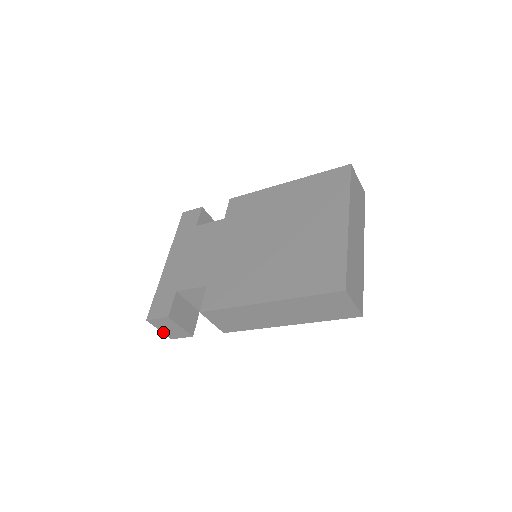
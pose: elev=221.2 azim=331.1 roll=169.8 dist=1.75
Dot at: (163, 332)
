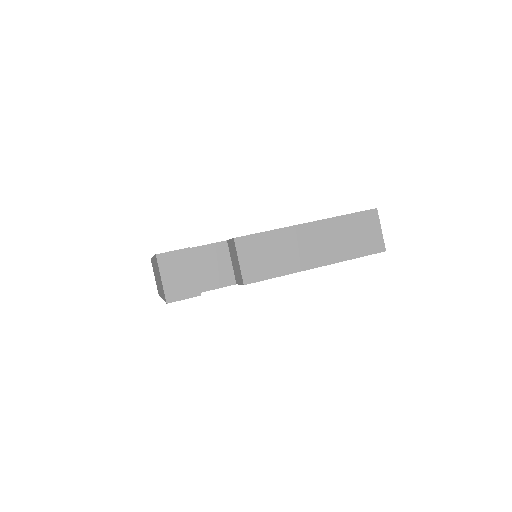
Dot at: (164, 285)
